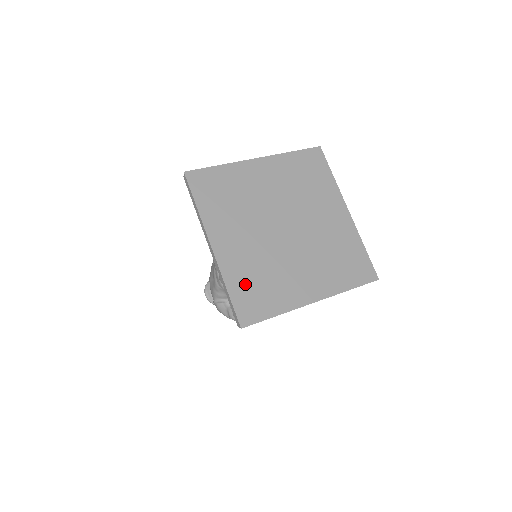
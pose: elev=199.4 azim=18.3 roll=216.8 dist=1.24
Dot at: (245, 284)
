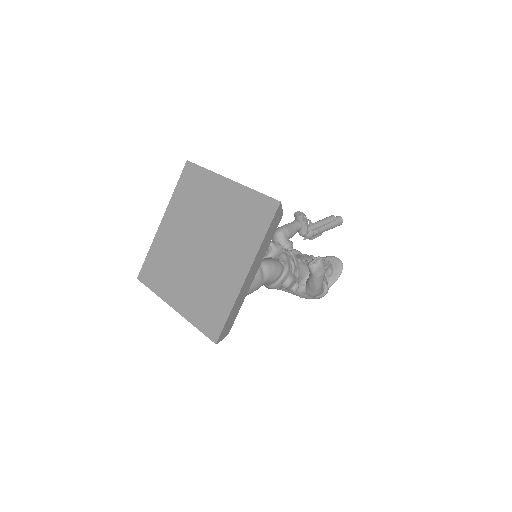
Dot at: (201, 311)
